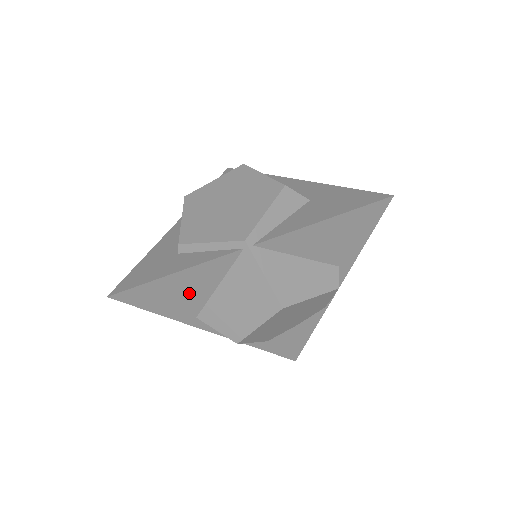
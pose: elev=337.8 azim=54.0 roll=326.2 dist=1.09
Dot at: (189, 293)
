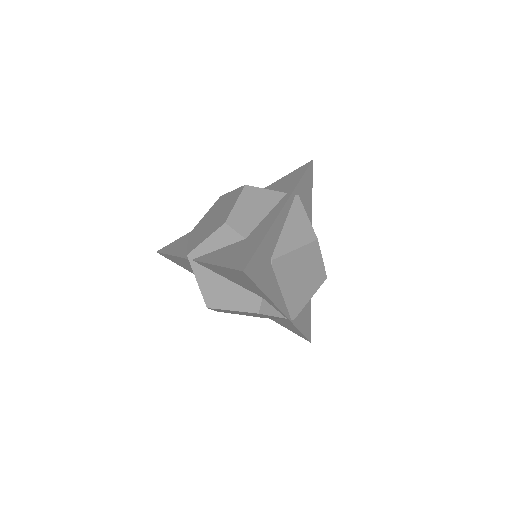
Dot at: (190, 268)
